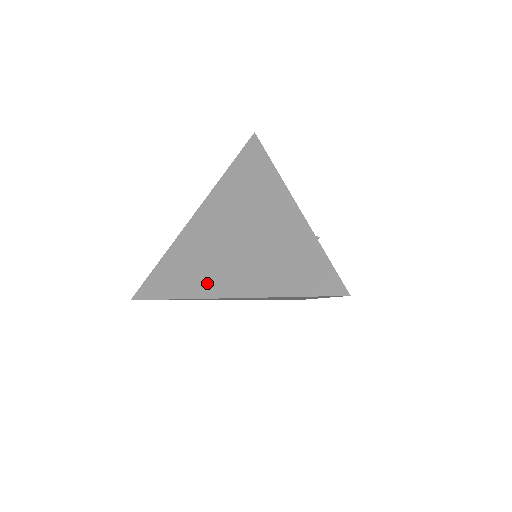
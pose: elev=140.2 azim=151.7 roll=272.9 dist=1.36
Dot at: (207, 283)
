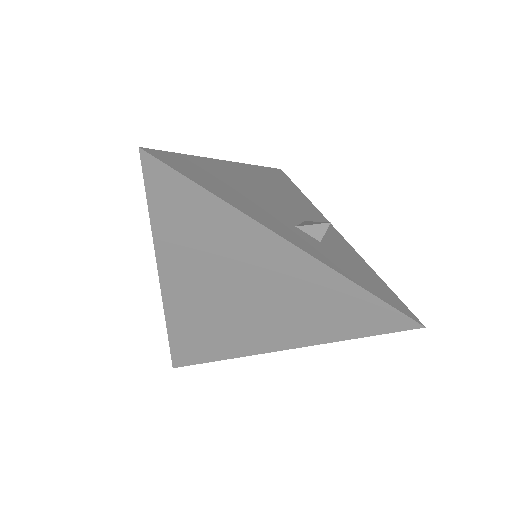
Dot at: (246, 344)
